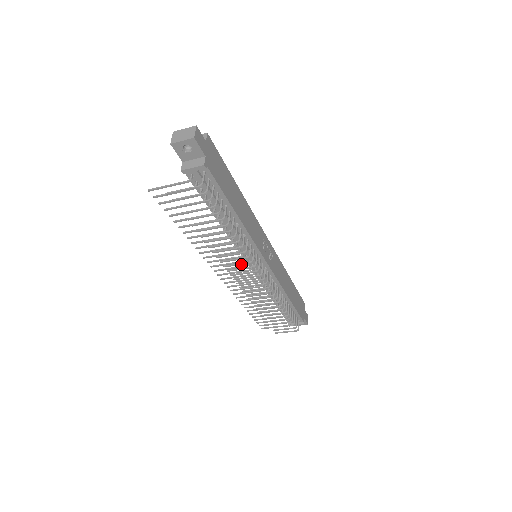
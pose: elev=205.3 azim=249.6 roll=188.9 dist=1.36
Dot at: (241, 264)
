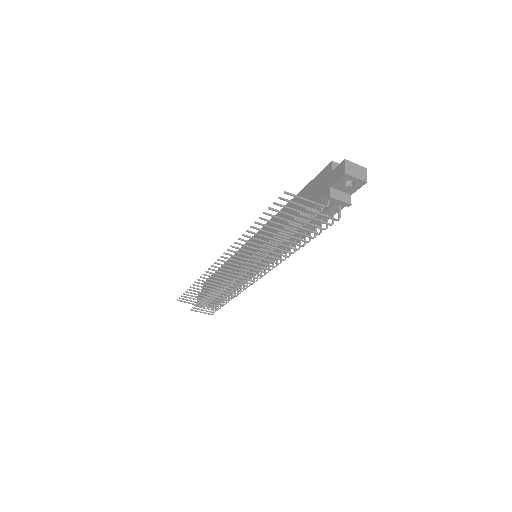
Dot at: (262, 268)
